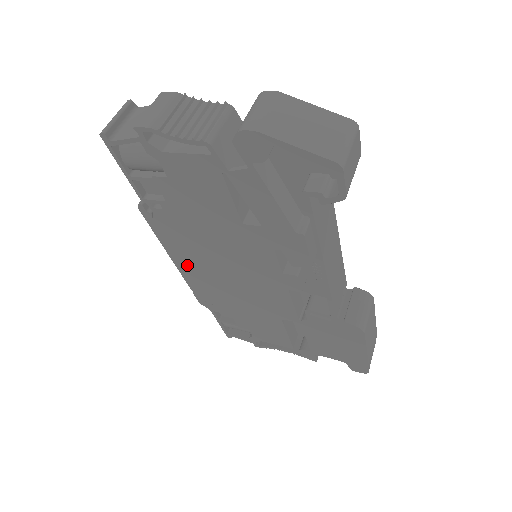
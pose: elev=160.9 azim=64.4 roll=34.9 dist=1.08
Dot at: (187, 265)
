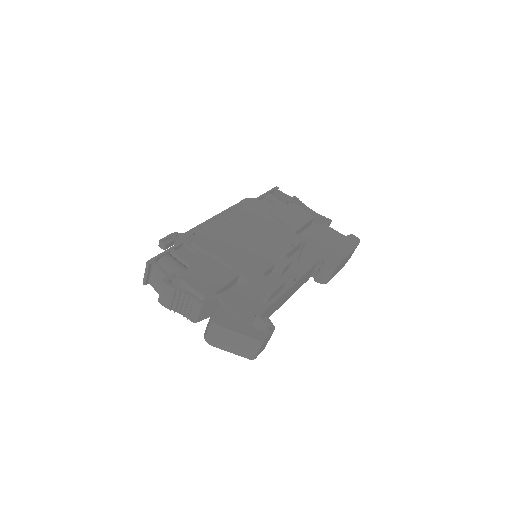
Dot at: occluded
